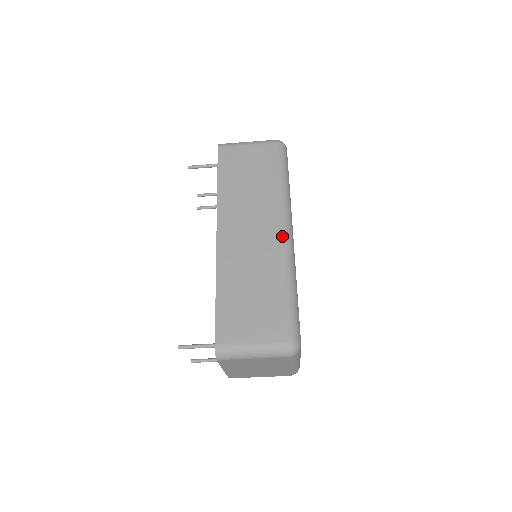
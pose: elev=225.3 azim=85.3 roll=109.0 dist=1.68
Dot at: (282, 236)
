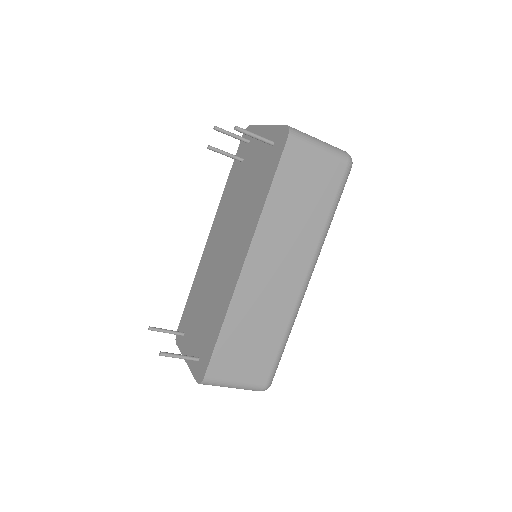
Dot at: (303, 284)
